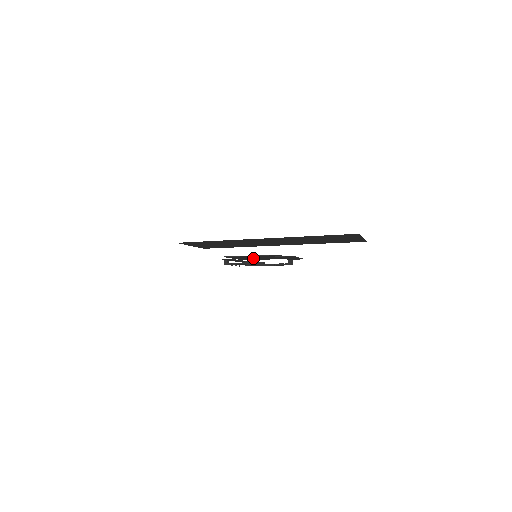
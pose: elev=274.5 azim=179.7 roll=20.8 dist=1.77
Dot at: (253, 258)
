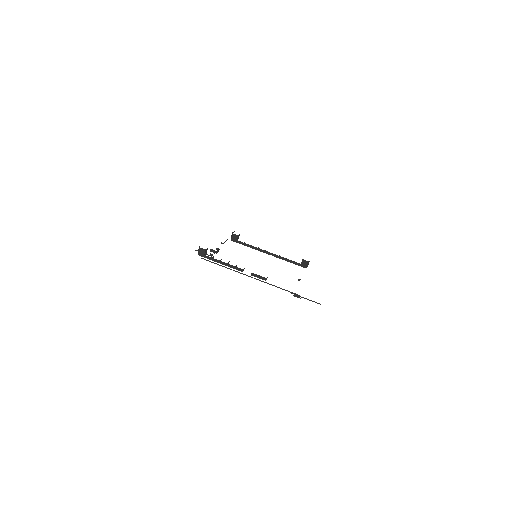
Dot at: occluded
